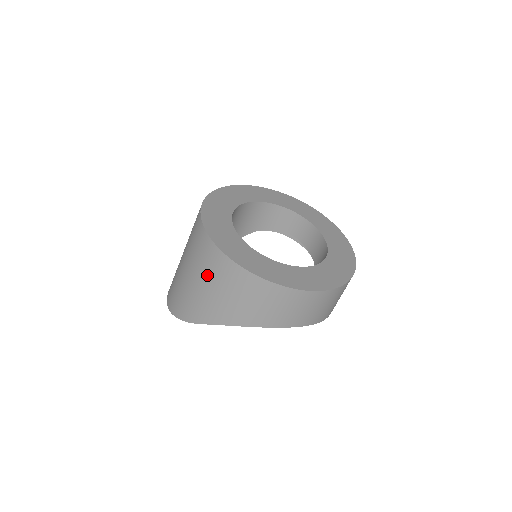
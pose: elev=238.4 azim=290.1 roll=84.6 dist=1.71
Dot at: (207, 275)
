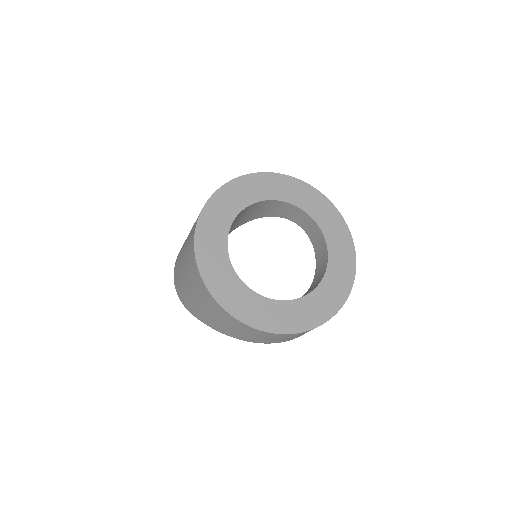
Dot at: (195, 290)
